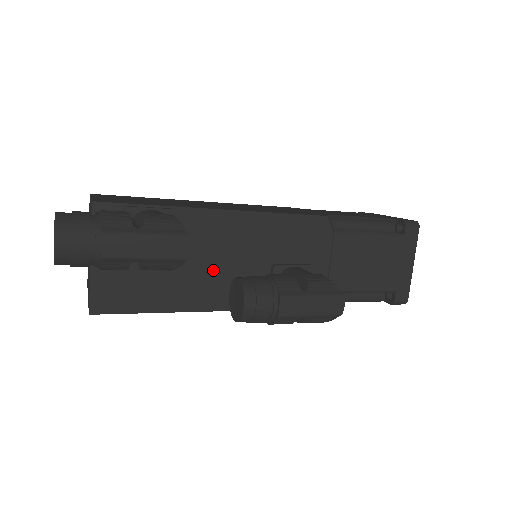
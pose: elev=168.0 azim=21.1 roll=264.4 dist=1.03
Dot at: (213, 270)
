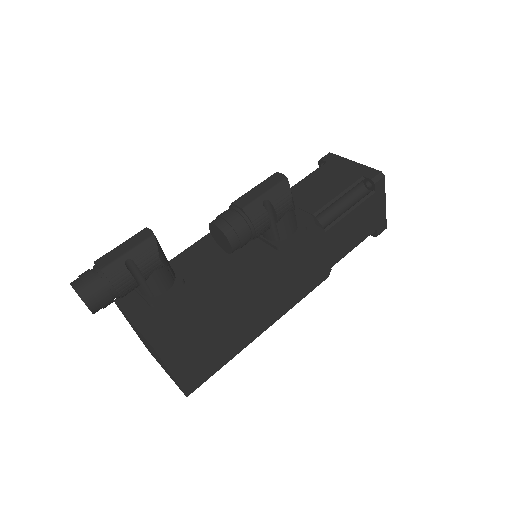
Dot at: (217, 267)
